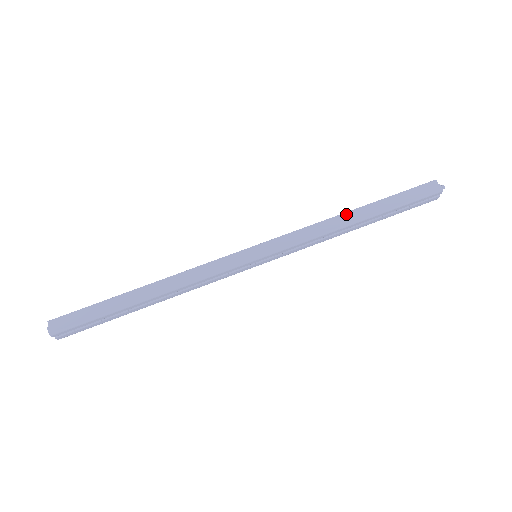
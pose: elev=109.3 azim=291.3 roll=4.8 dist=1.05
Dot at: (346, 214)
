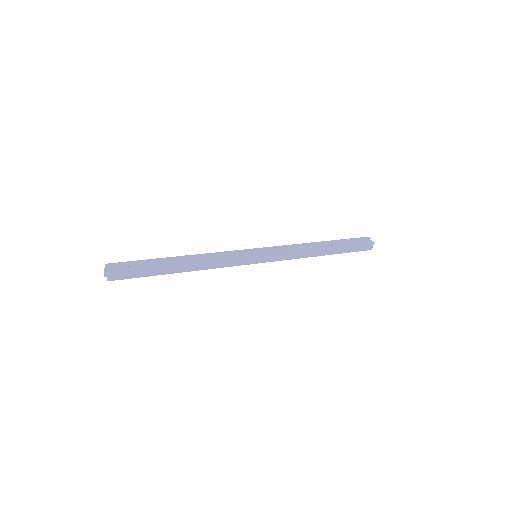
Dot at: occluded
